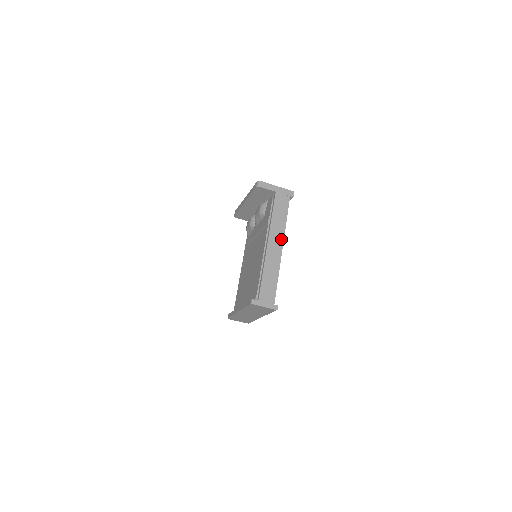
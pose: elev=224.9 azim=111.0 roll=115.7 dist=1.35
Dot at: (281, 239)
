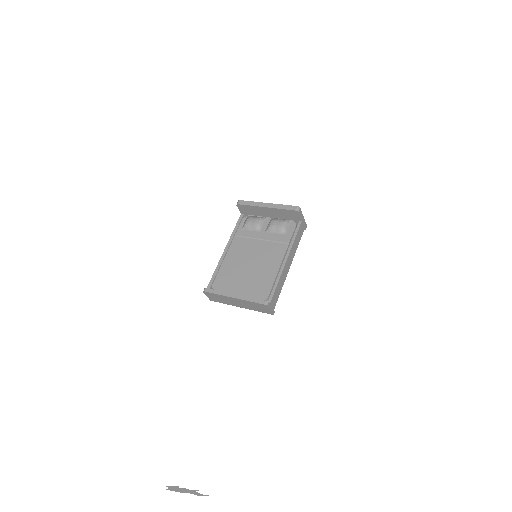
Dot at: (292, 260)
